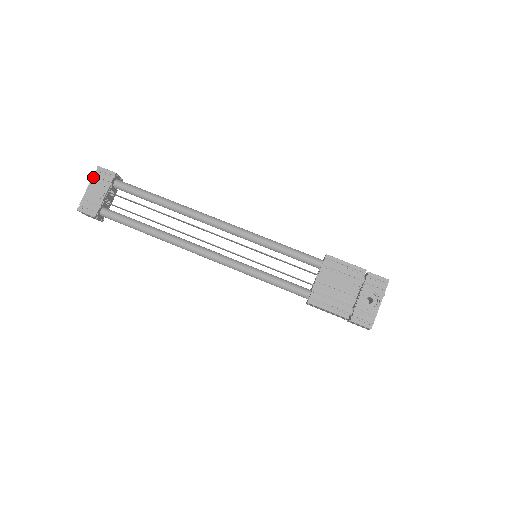
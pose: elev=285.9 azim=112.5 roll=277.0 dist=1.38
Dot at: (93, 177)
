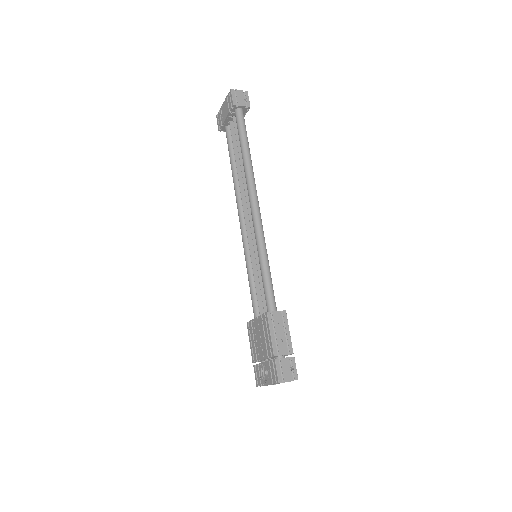
Dot at: (227, 96)
